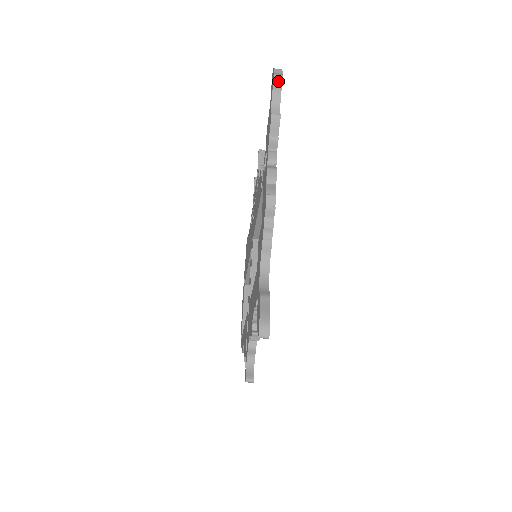
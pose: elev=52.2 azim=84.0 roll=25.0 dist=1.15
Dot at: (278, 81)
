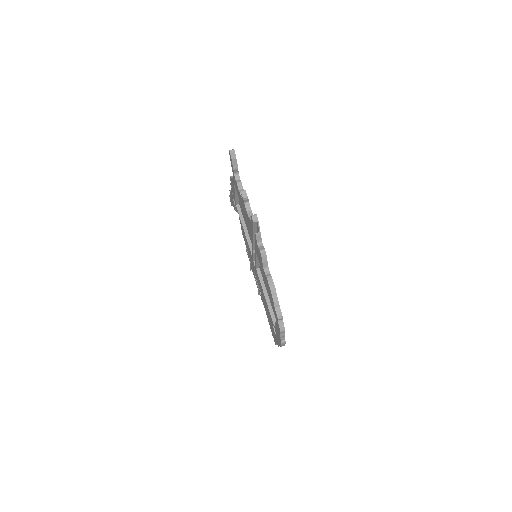
Dot at: occluded
